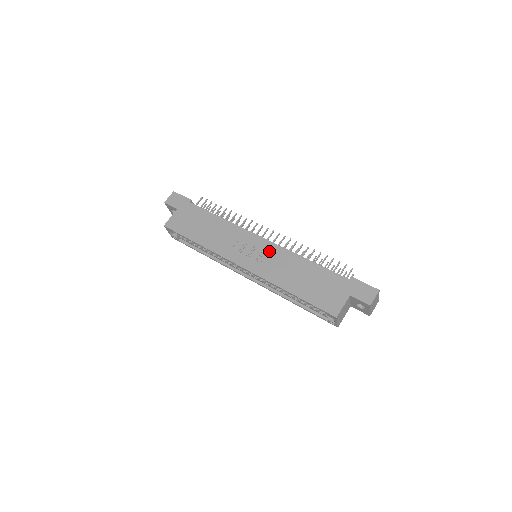
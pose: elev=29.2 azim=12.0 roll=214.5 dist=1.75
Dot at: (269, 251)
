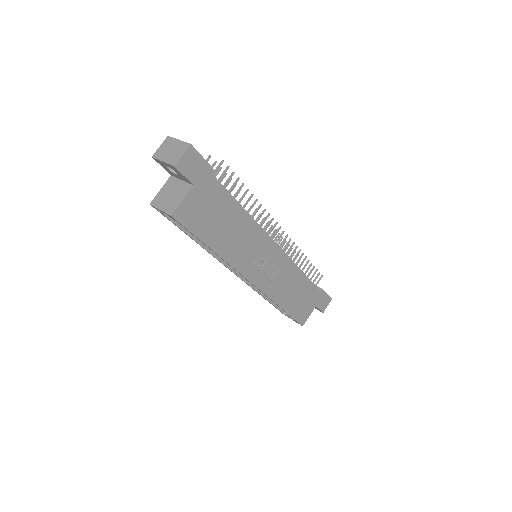
Dot at: (279, 264)
